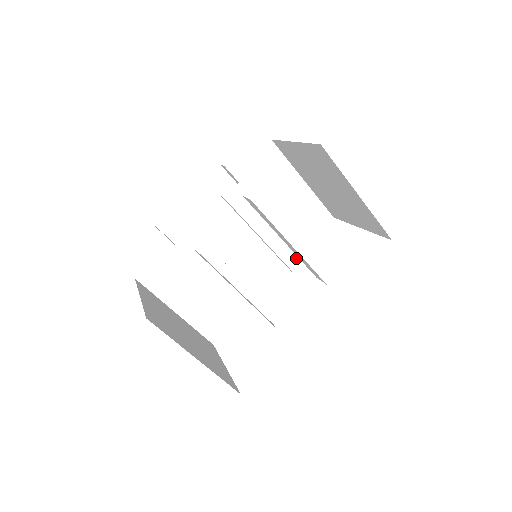
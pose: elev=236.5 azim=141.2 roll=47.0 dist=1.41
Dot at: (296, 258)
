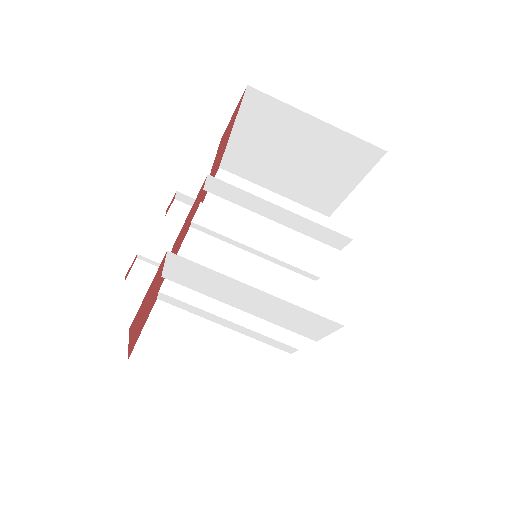
Dot at: (310, 259)
